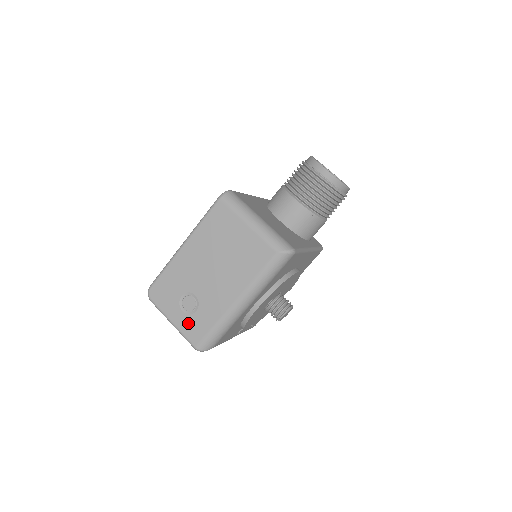
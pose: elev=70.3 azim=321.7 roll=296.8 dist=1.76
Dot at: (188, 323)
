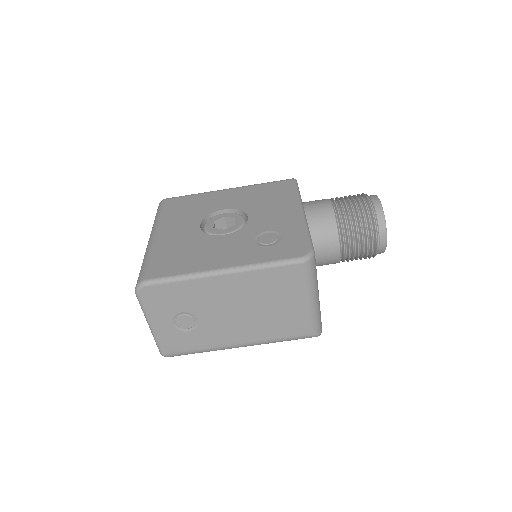
Dot at: (171, 335)
